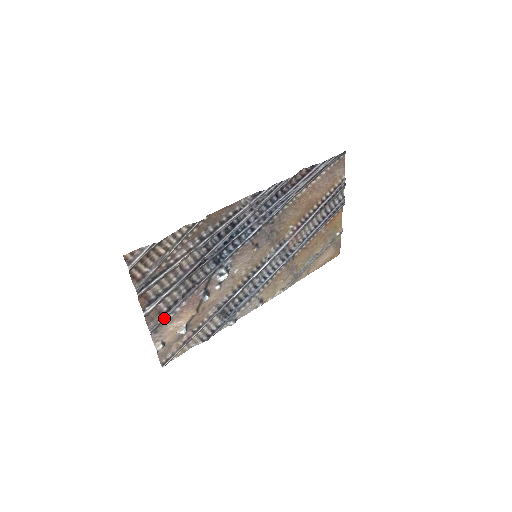
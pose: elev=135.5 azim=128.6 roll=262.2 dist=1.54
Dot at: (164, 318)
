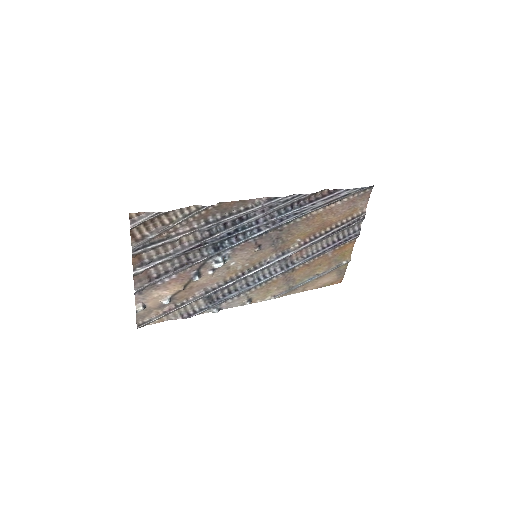
Dot at: (151, 283)
